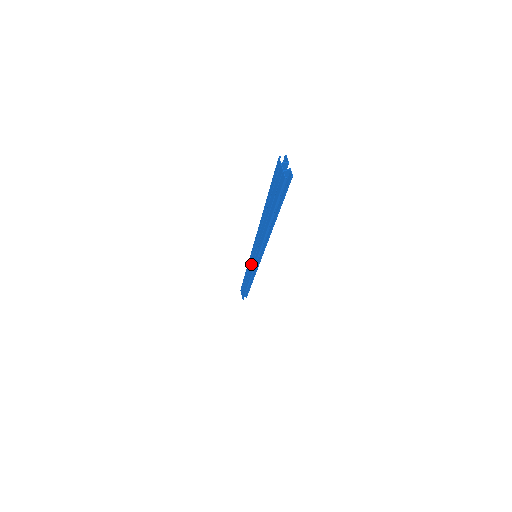
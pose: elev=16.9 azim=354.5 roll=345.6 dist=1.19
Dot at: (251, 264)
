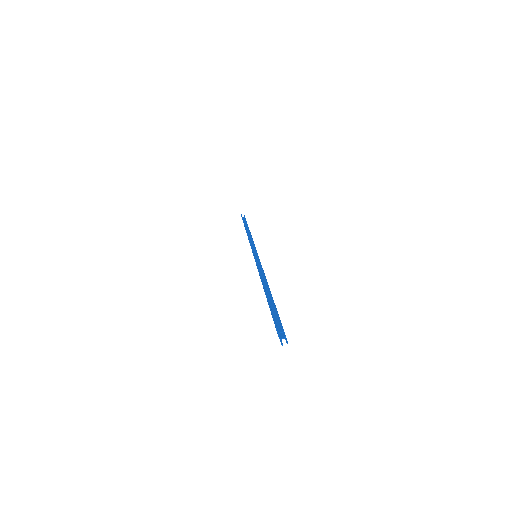
Dot at: occluded
